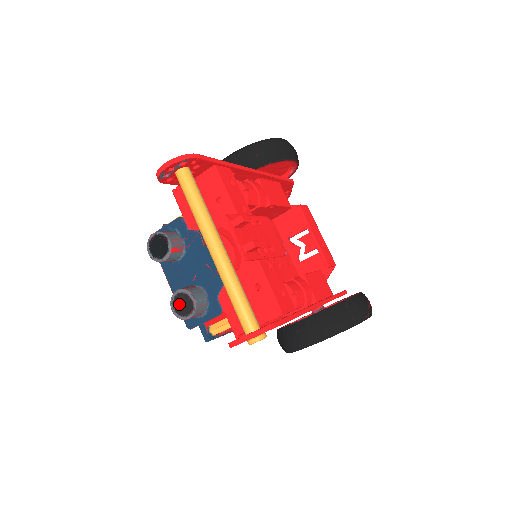
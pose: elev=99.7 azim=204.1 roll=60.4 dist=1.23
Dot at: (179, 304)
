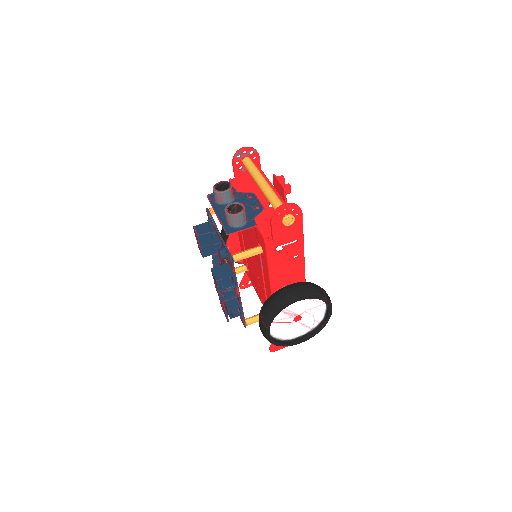
Dot at: (232, 209)
